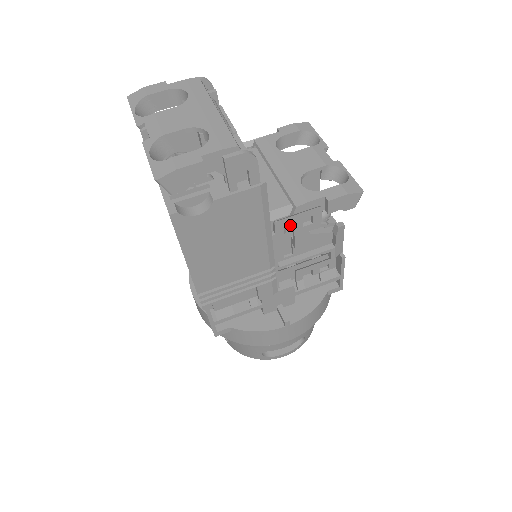
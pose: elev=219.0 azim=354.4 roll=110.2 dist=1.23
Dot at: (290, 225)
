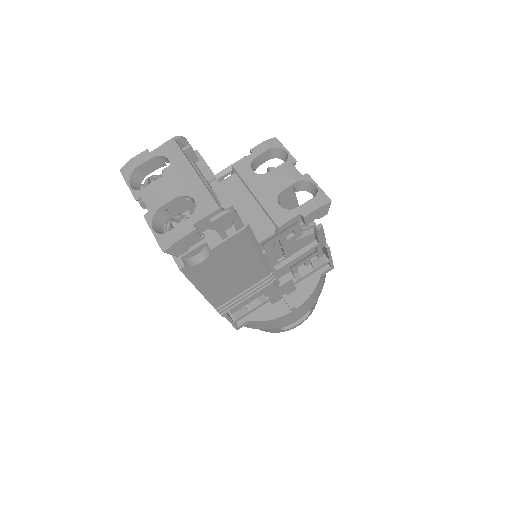
Dot at: (277, 240)
